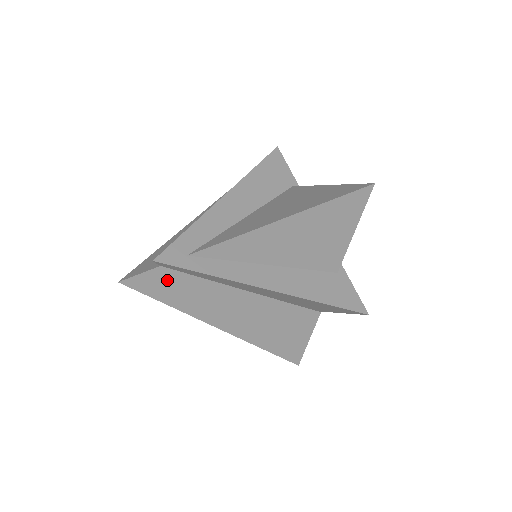
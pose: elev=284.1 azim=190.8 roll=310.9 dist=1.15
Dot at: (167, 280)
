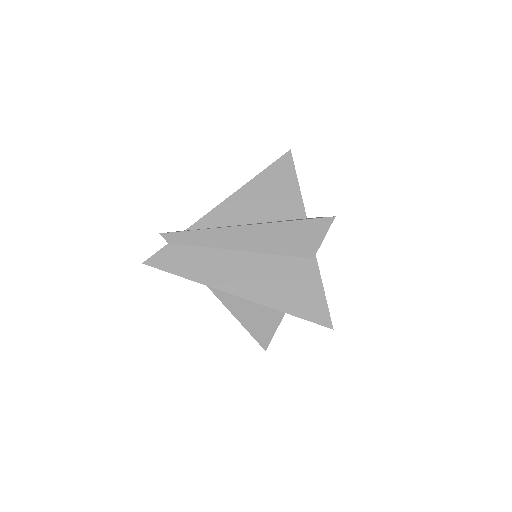
Dot at: (176, 254)
